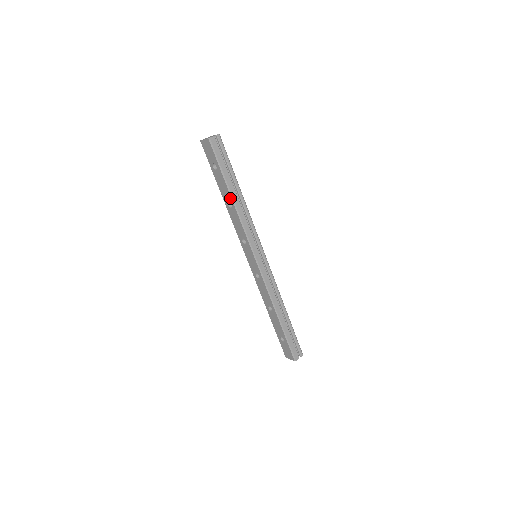
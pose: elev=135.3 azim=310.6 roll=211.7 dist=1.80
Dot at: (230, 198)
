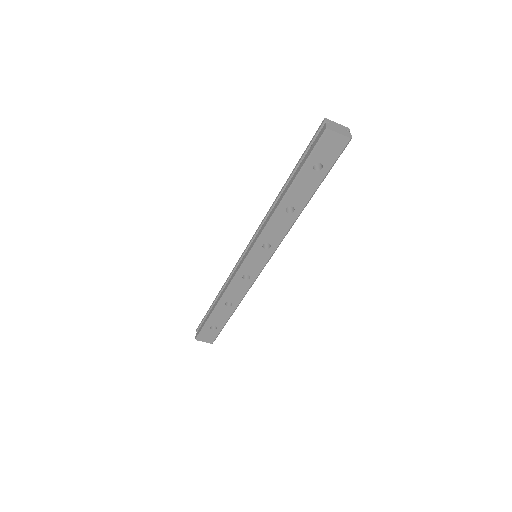
Dot at: (303, 205)
